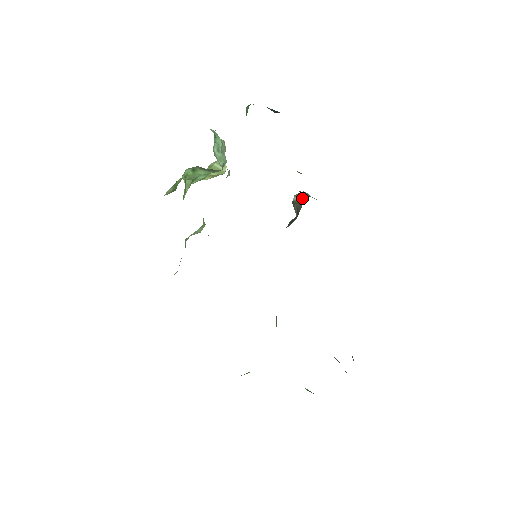
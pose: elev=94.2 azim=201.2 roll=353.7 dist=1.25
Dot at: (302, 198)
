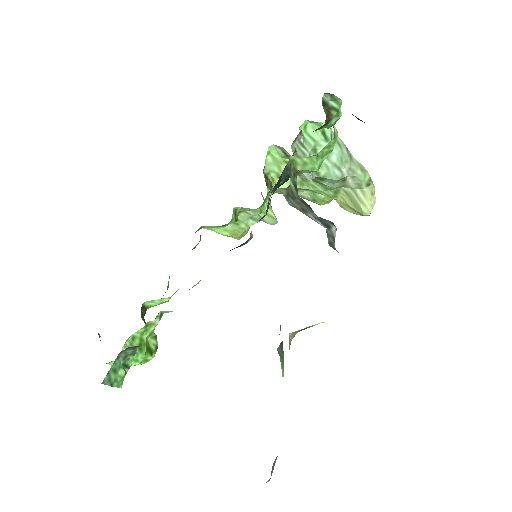
Dot at: occluded
